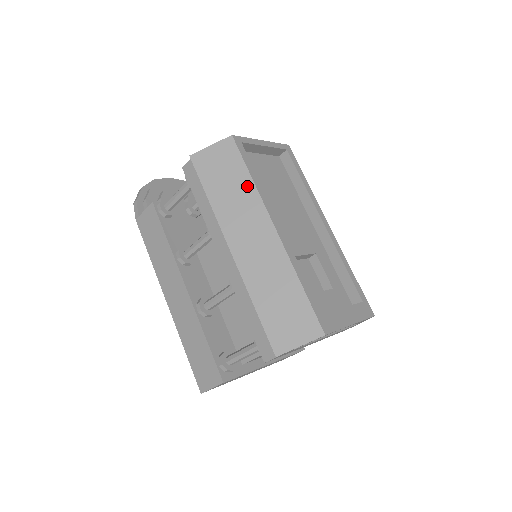
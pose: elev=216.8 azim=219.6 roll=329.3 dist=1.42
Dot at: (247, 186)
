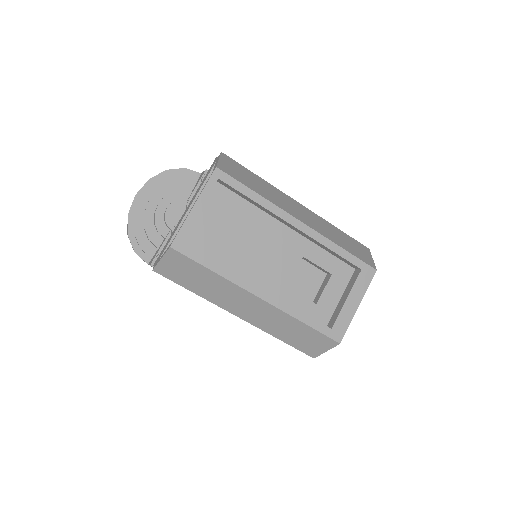
Dot at: (215, 278)
